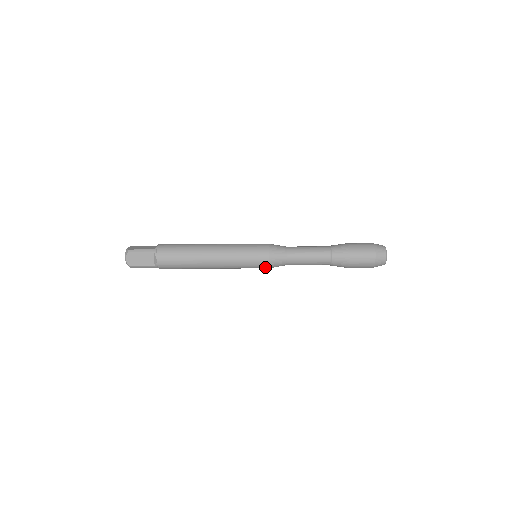
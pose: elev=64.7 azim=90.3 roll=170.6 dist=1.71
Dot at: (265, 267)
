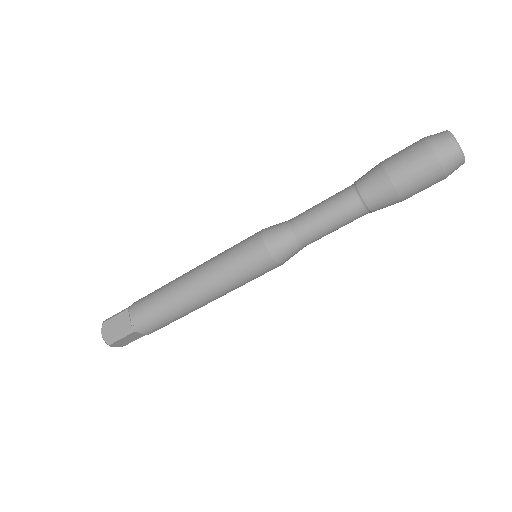
Dot at: (267, 260)
